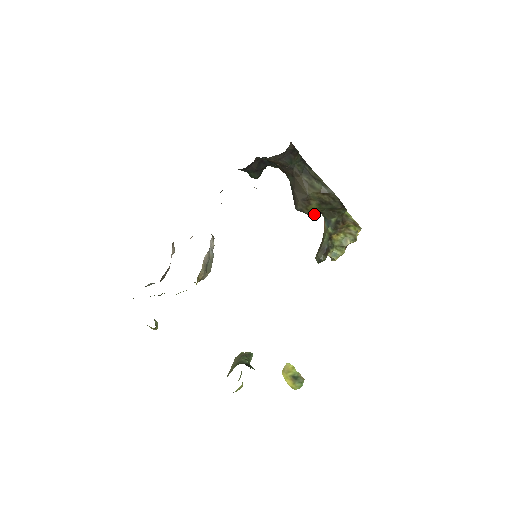
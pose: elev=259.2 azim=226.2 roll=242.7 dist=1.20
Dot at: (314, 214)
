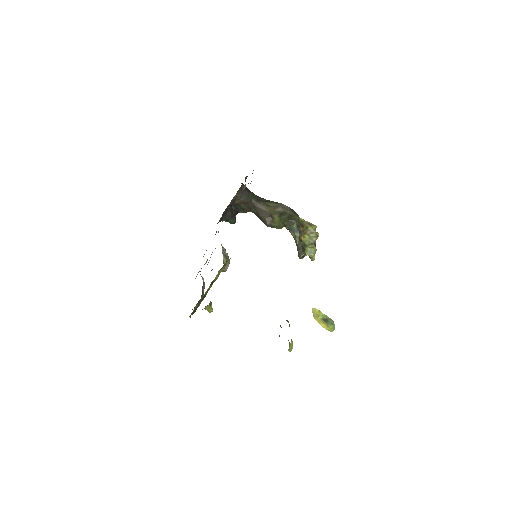
Dot at: (280, 226)
